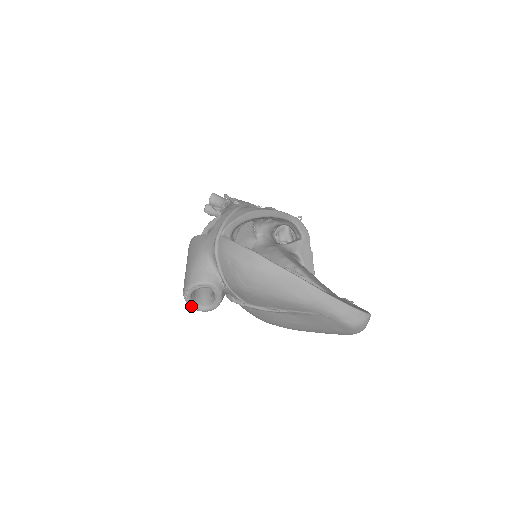
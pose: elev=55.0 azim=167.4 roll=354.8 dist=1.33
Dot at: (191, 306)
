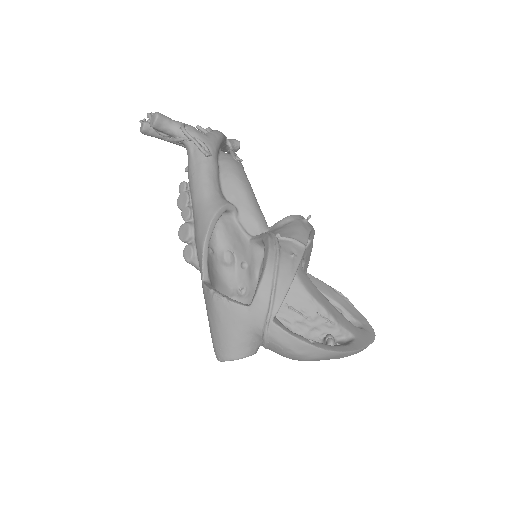
Dot at: occluded
